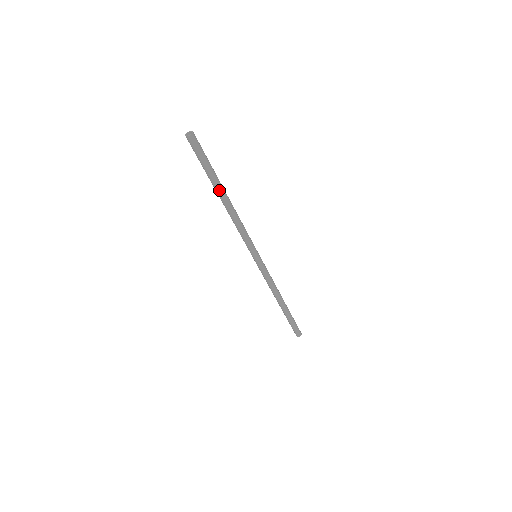
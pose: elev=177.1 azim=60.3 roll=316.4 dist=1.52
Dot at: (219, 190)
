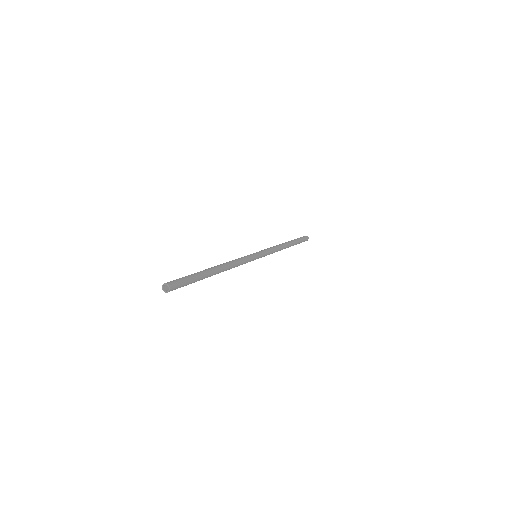
Dot at: occluded
